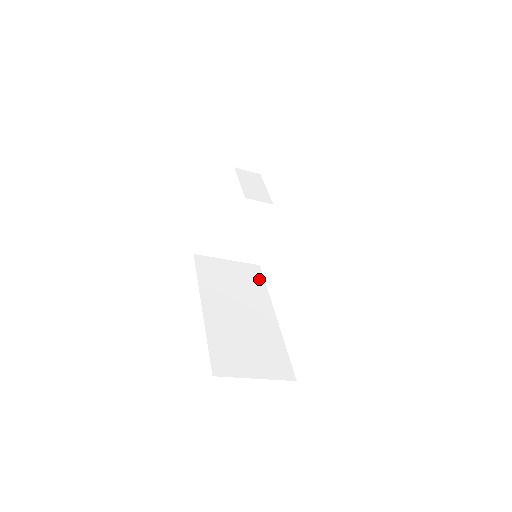
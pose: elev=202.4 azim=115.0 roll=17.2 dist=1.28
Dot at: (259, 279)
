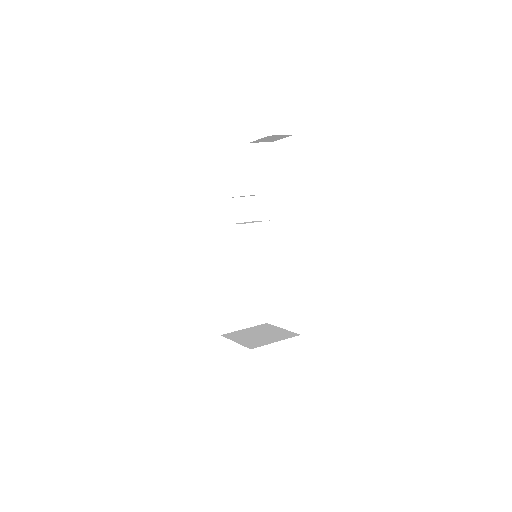
Dot at: (254, 238)
